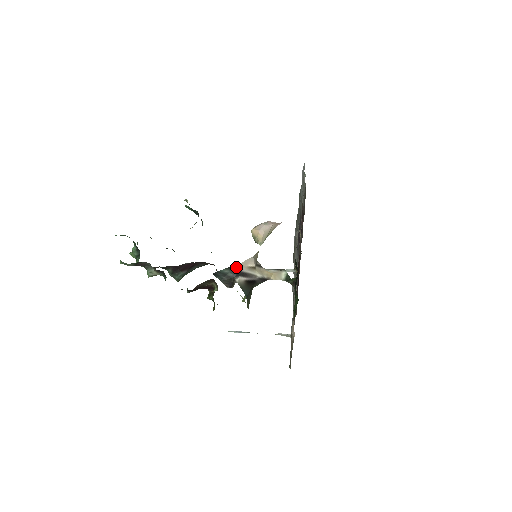
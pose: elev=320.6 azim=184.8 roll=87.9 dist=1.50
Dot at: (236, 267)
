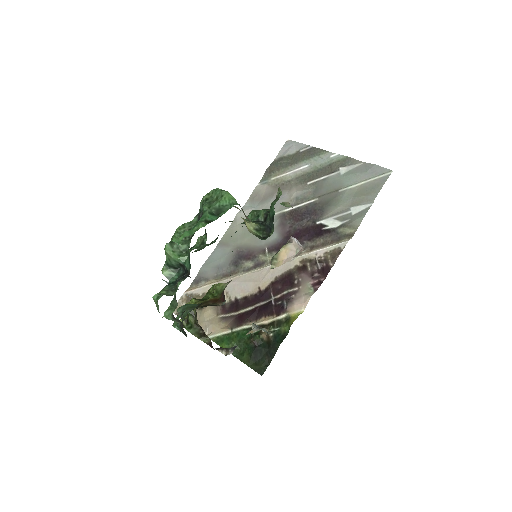
Dot at: occluded
